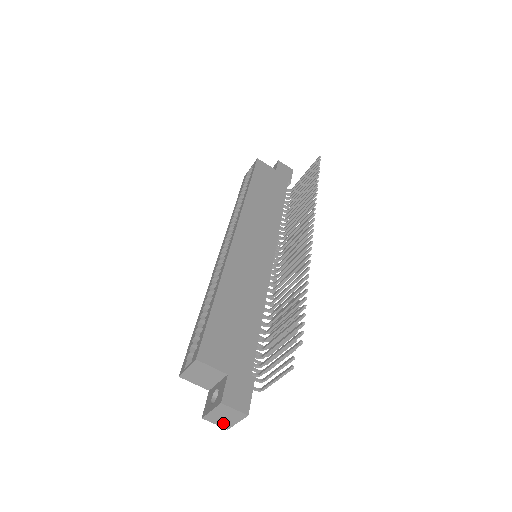
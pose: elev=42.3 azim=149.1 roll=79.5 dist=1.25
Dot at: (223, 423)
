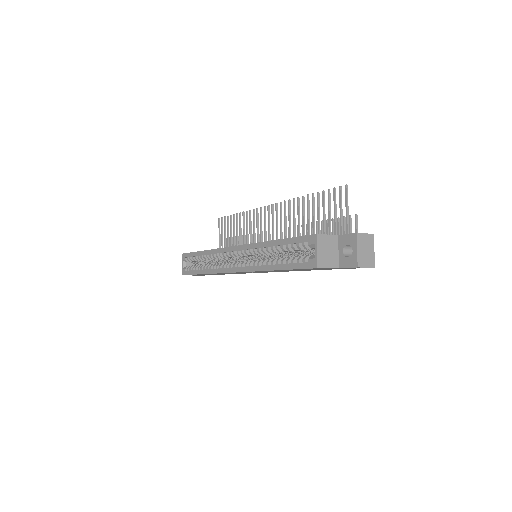
Dot at: (369, 261)
